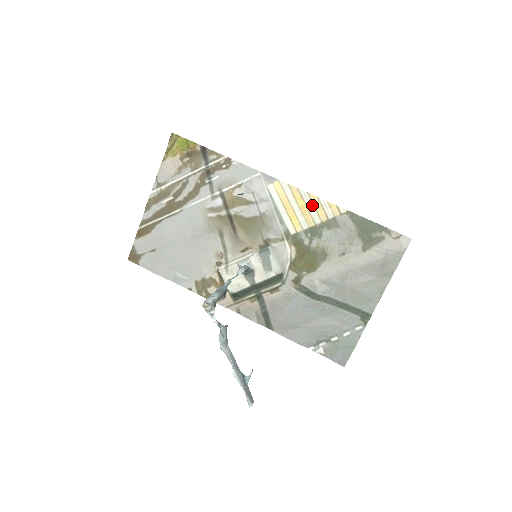
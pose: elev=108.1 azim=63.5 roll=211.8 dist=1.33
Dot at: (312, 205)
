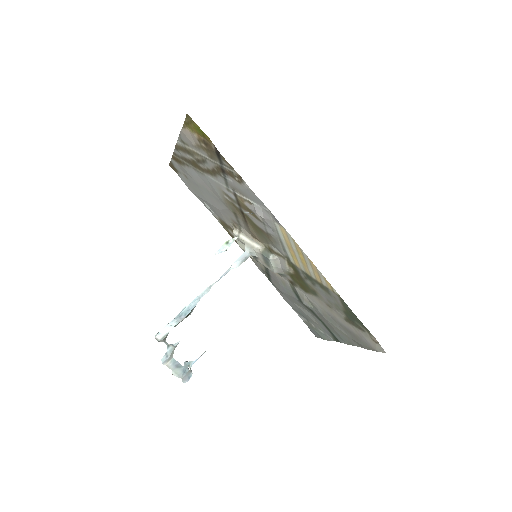
Dot at: (311, 266)
